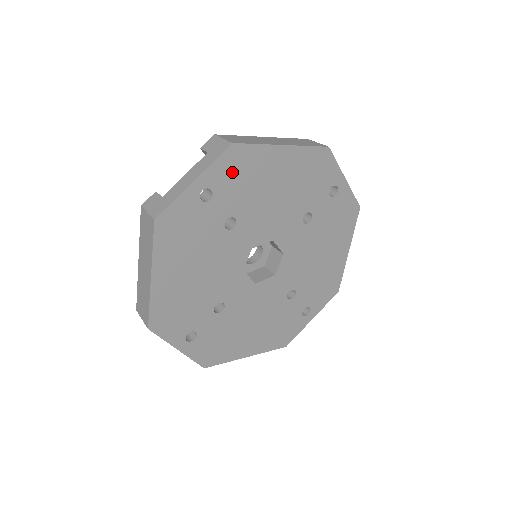
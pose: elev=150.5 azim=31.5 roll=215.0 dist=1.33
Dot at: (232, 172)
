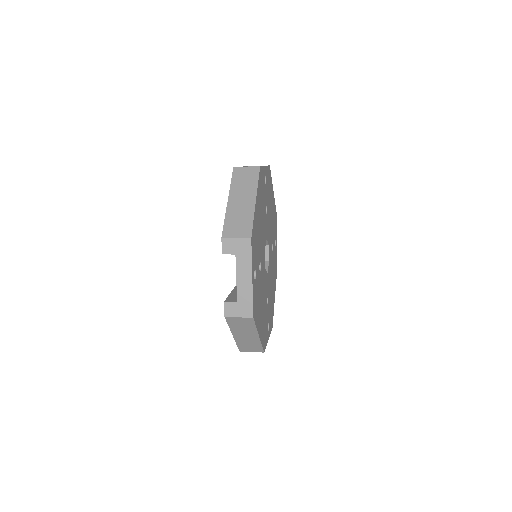
Dot at: (268, 180)
